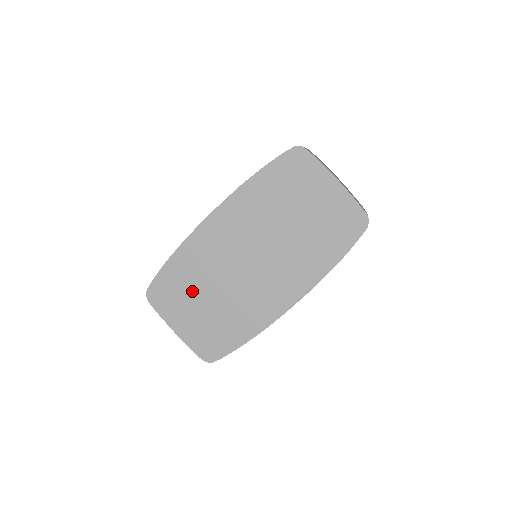
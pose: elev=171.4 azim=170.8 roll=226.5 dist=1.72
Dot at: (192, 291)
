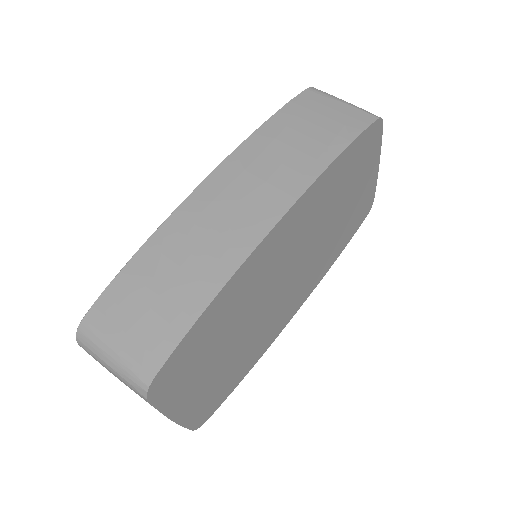
Dot at: (215, 347)
